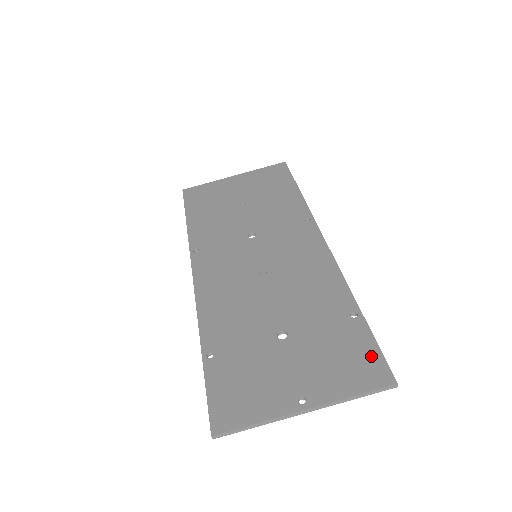
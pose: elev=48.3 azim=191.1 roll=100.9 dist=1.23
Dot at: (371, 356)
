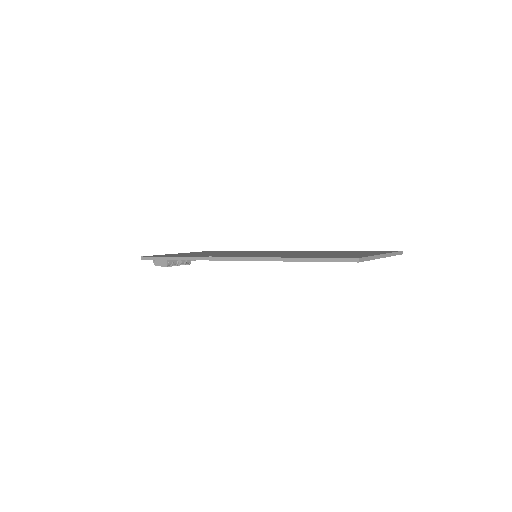
Dot at: occluded
